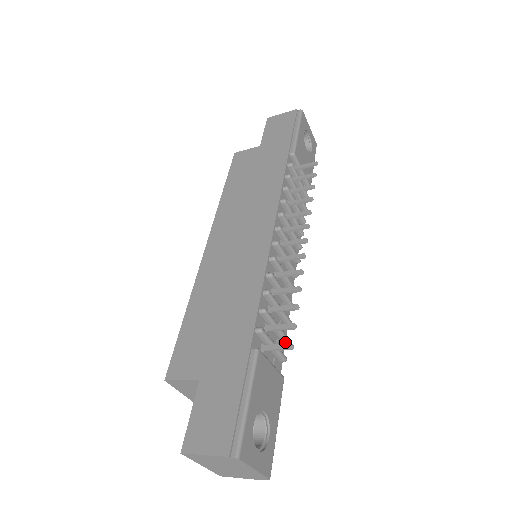
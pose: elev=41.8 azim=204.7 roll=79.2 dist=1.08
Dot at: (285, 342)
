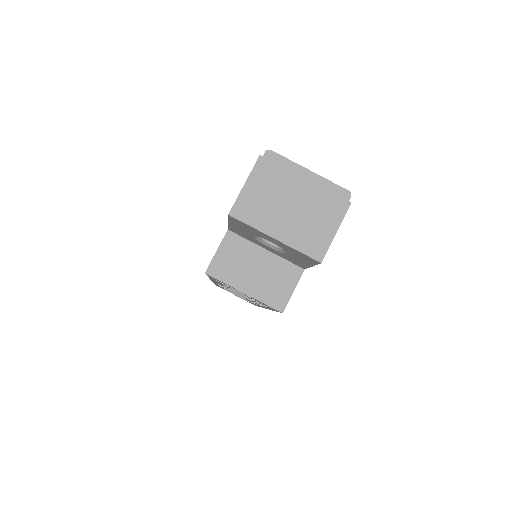
Dot at: occluded
